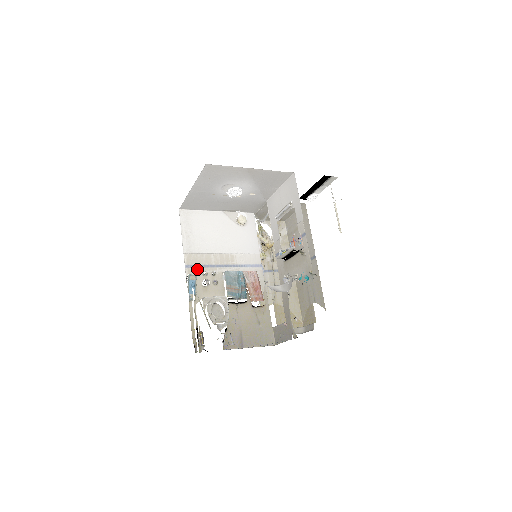
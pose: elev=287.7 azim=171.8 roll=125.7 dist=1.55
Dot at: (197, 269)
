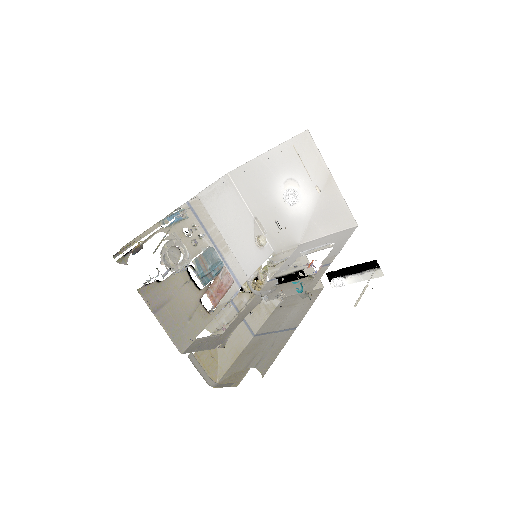
Dot at: (193, 216)
